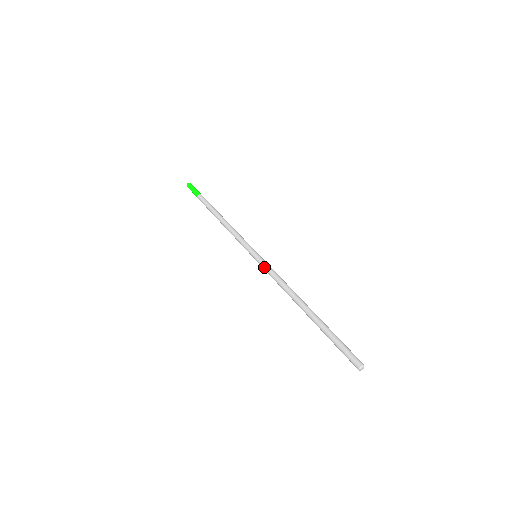
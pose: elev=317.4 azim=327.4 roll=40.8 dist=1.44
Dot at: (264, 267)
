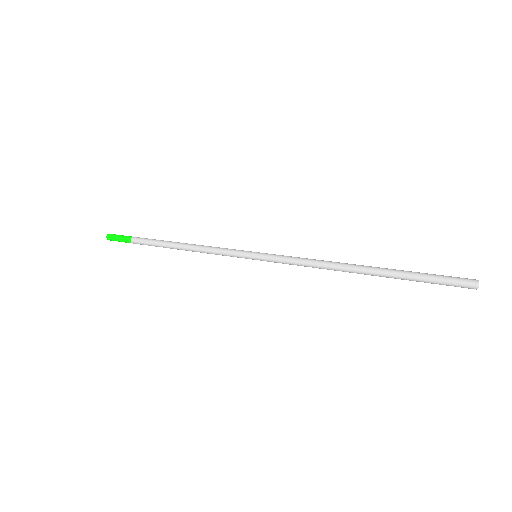
Dot at: (277, 260)
